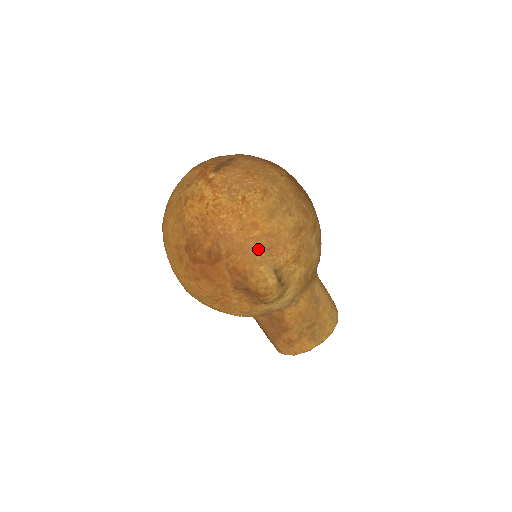
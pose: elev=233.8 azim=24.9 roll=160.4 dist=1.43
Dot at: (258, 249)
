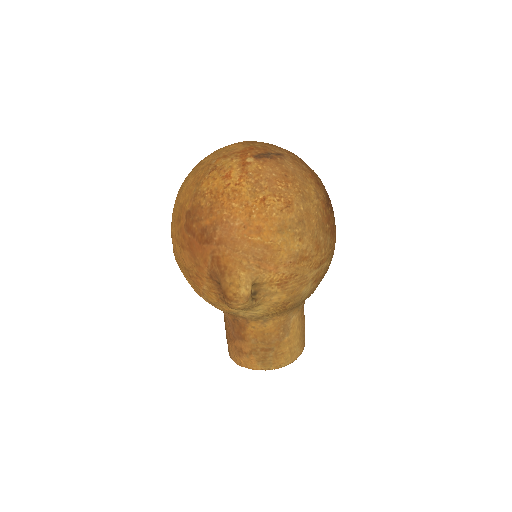
Dot at: (249, 254)
